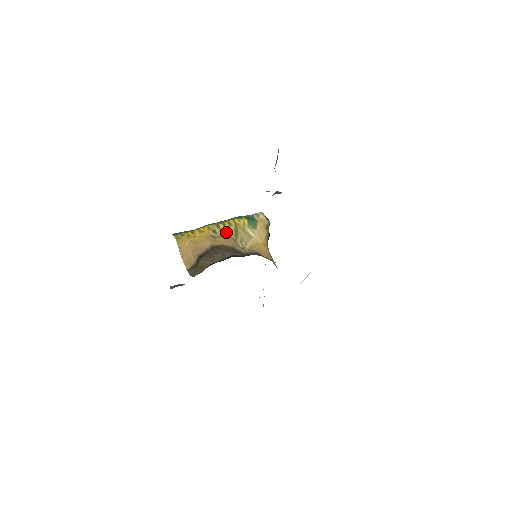
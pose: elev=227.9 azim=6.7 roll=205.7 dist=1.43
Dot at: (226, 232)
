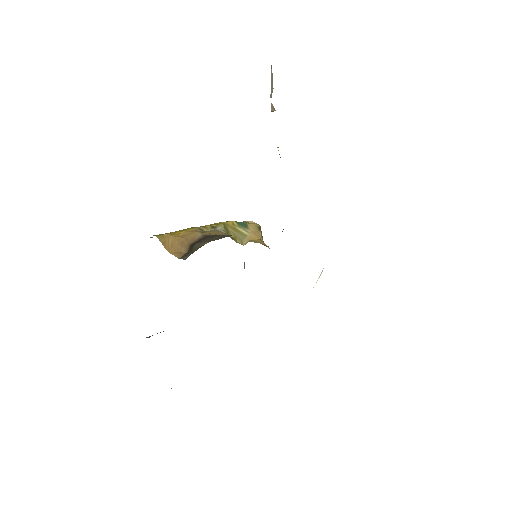
Dot at: (215, 229)
